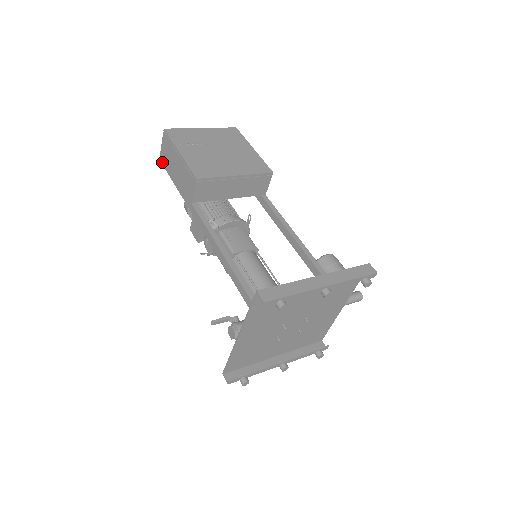
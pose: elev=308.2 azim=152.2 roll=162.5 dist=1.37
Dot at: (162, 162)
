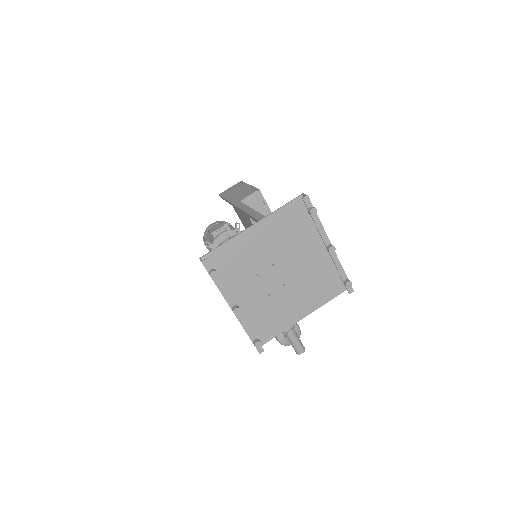
Dot at: (222, 194)
